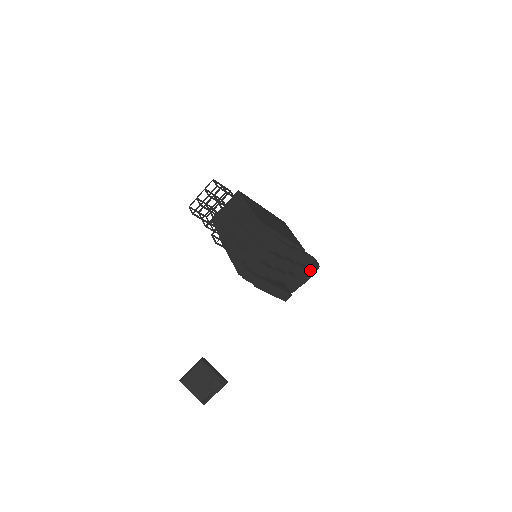
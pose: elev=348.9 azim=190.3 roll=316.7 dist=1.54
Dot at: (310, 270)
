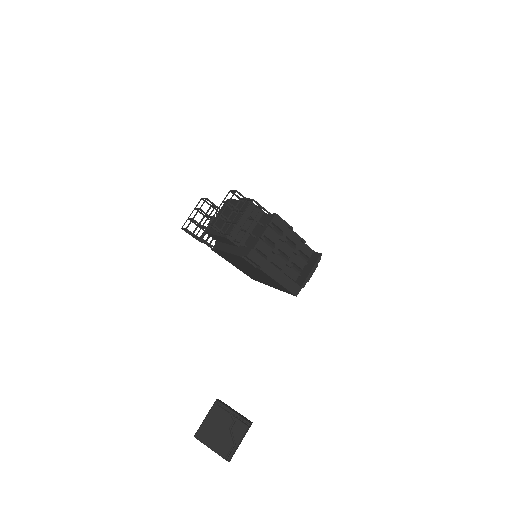
Dot at: (314, 261)
